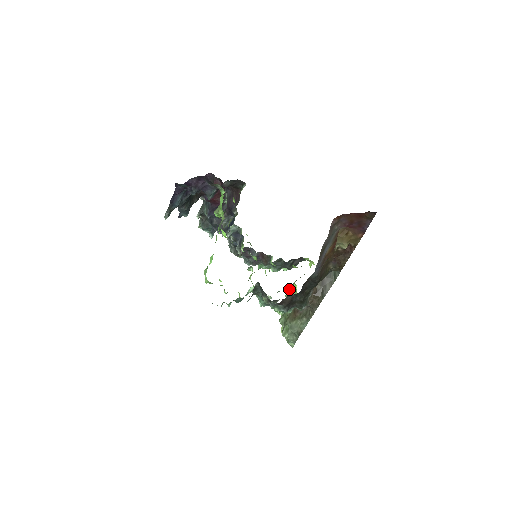
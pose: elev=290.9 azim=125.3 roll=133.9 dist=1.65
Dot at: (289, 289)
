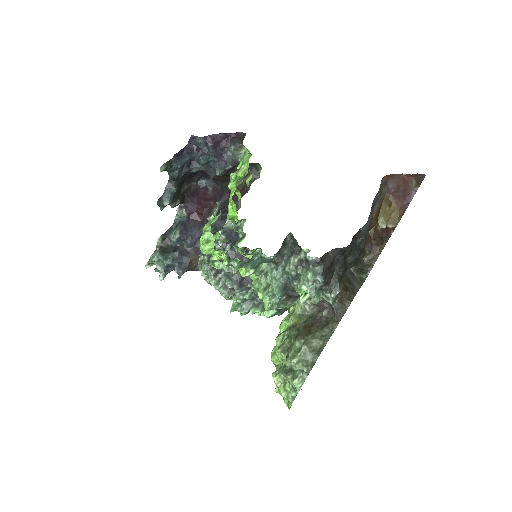
Dot at: (290, 312)
